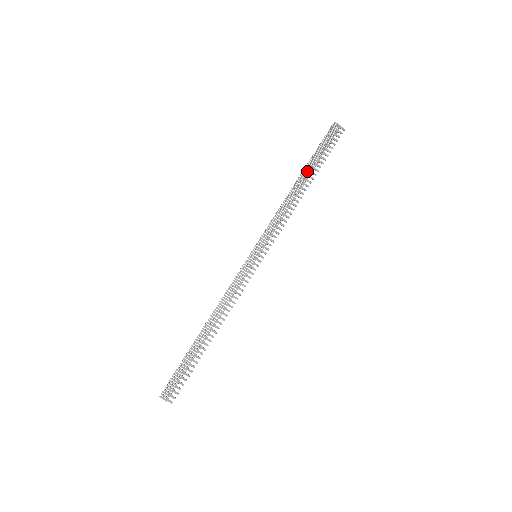
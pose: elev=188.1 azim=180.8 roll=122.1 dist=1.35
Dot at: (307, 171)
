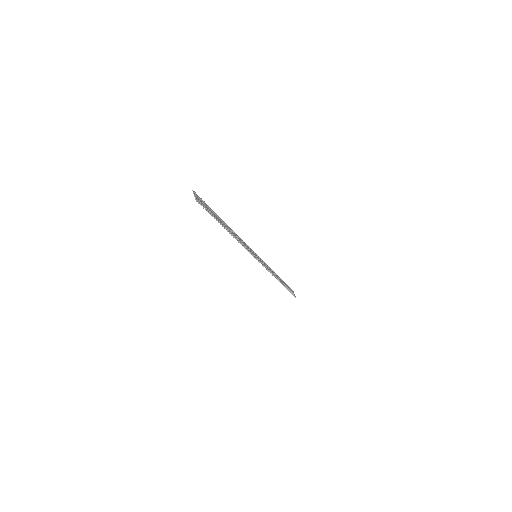
Dot at: (282, 280)
